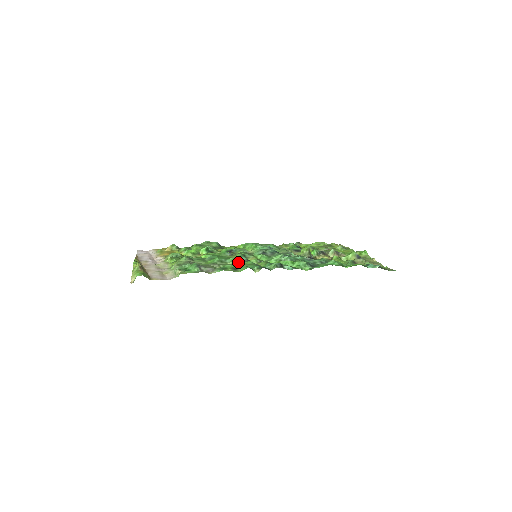
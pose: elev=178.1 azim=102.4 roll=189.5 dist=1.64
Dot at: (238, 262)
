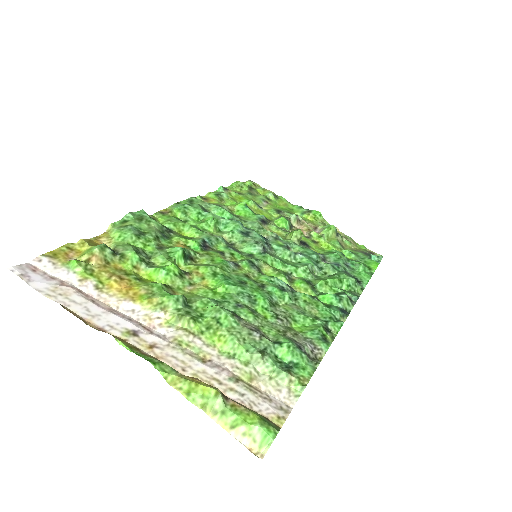
Dot at: (291, 298)
